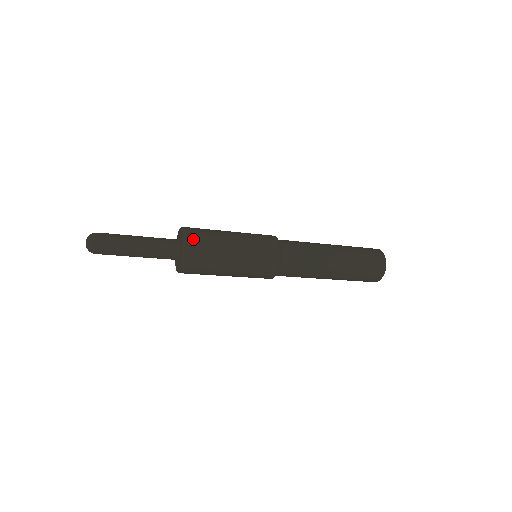
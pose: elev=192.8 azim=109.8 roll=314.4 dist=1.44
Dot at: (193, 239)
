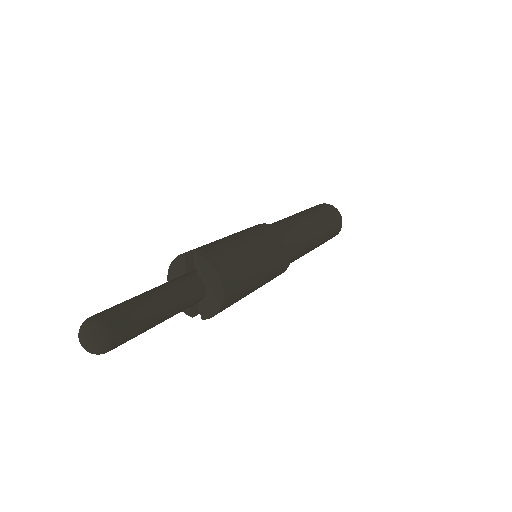
Dot at: (213, 256)
